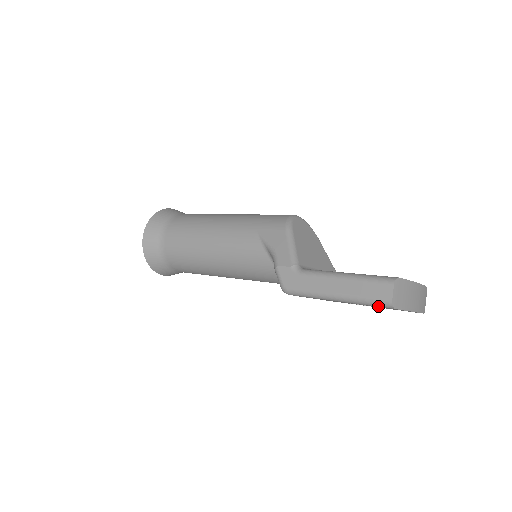
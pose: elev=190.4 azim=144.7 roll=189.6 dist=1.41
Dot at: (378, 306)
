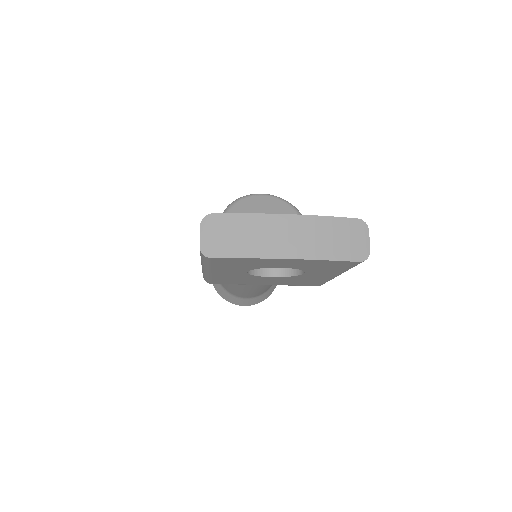
Dot at: (208, 262)
